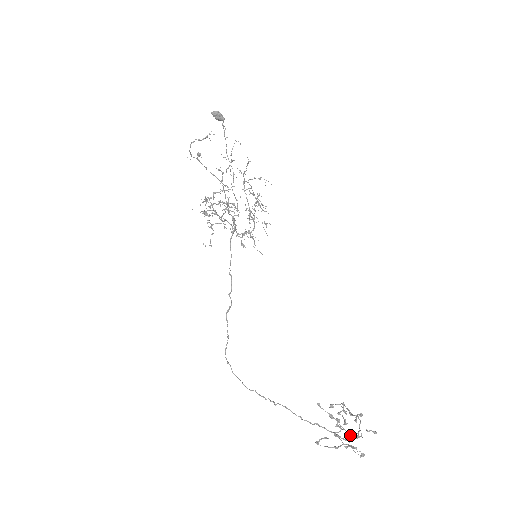
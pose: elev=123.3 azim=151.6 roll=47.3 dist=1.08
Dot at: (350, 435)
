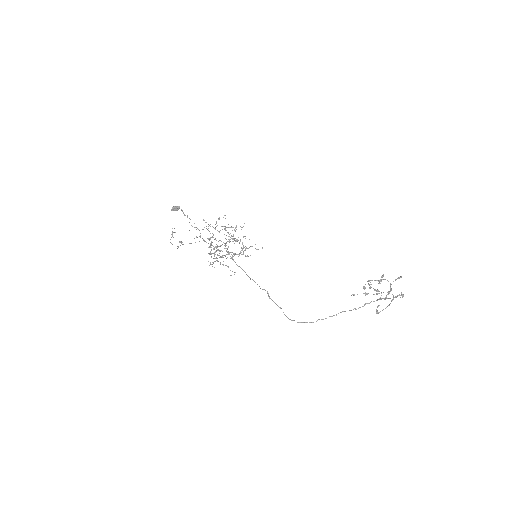
Dot at: (388, 292)
